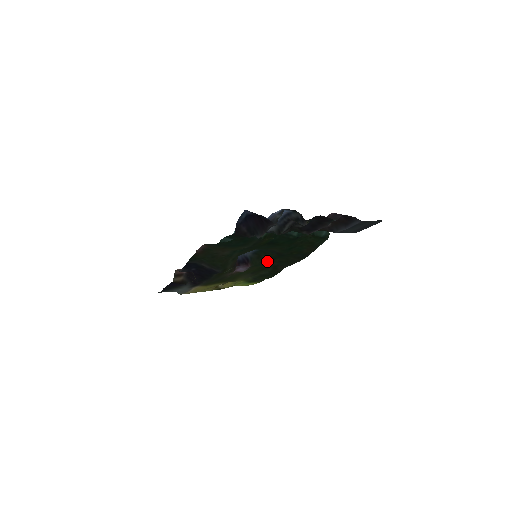
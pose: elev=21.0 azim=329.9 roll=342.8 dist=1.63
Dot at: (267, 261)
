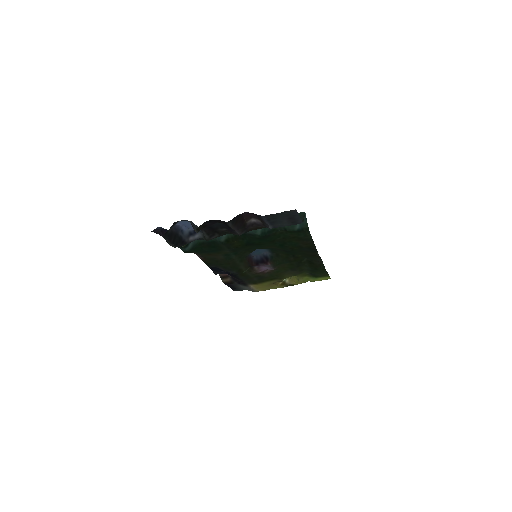
Dot at: (289, 258)
